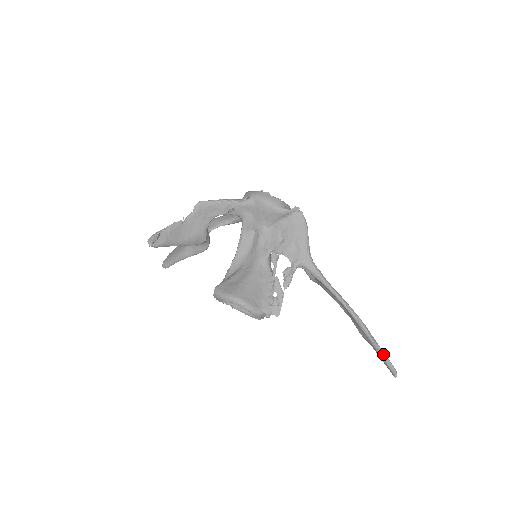
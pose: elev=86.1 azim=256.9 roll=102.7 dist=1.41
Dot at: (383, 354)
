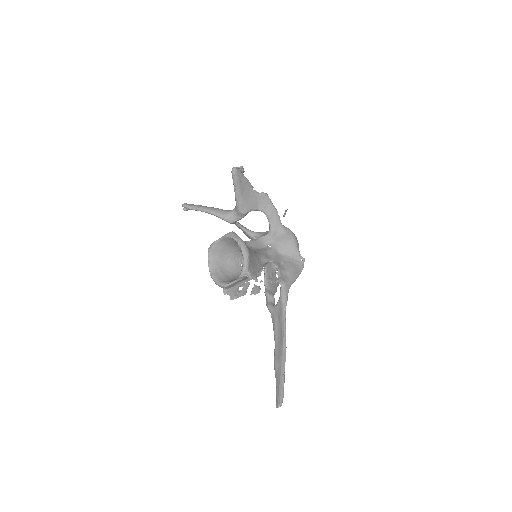
Dot at: occluded
